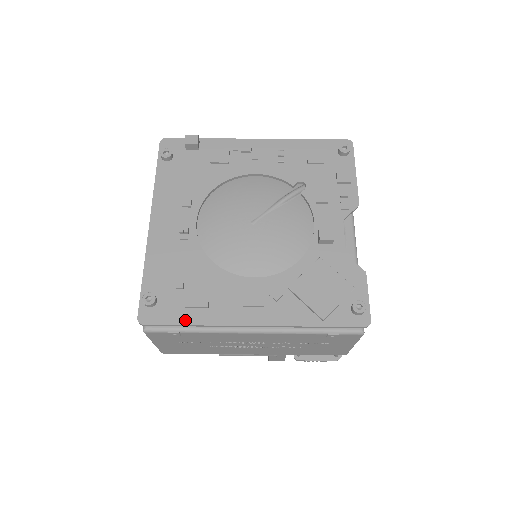
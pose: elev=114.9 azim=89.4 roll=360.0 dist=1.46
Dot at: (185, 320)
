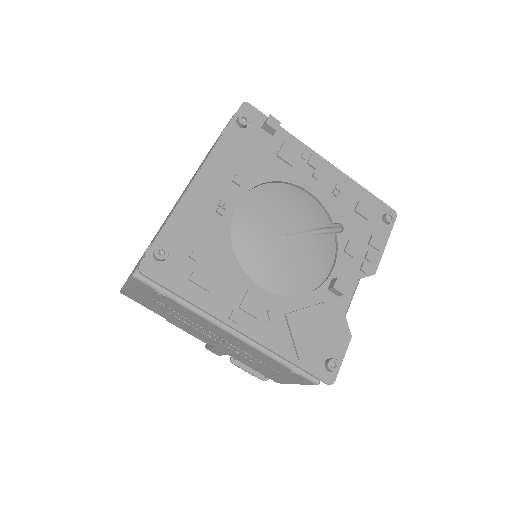
Dot at: (183, 292)
